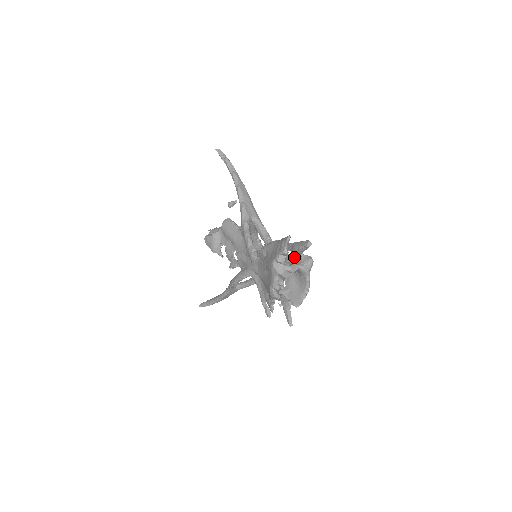
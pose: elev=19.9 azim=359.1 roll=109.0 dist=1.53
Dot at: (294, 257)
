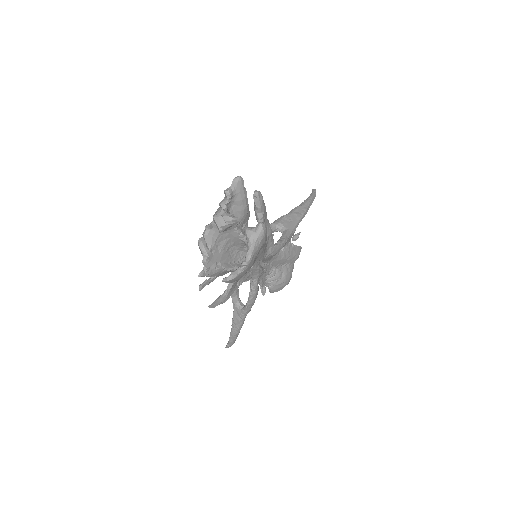
Dot at: occluded
